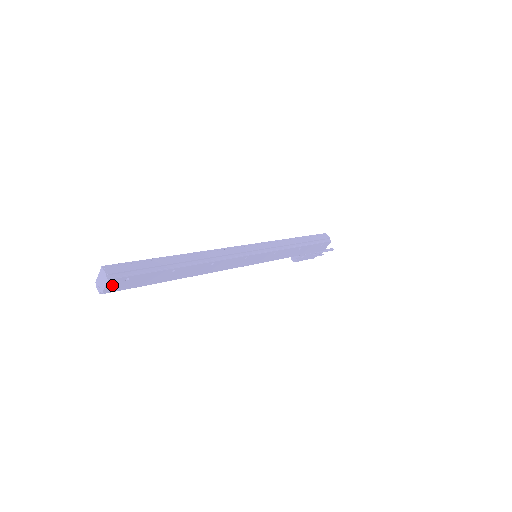
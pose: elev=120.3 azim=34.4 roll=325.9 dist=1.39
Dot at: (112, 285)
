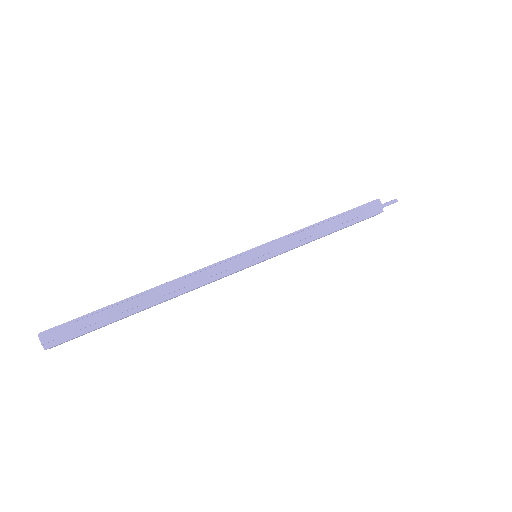
Dot at: (55, 346)
